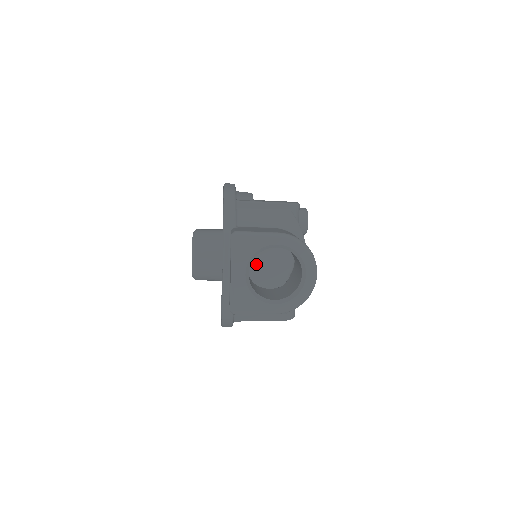
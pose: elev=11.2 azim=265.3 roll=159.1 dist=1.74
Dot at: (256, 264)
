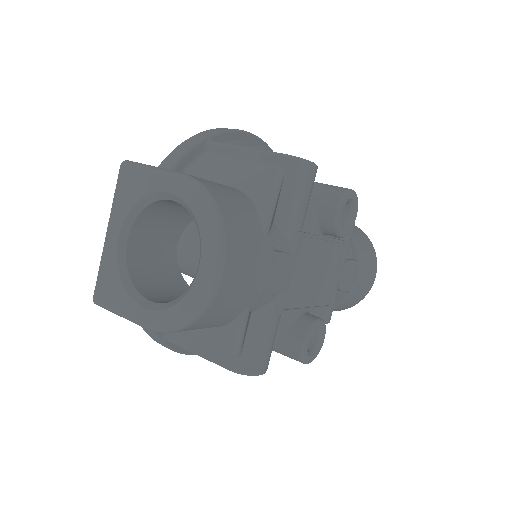
Dot at: occluded
